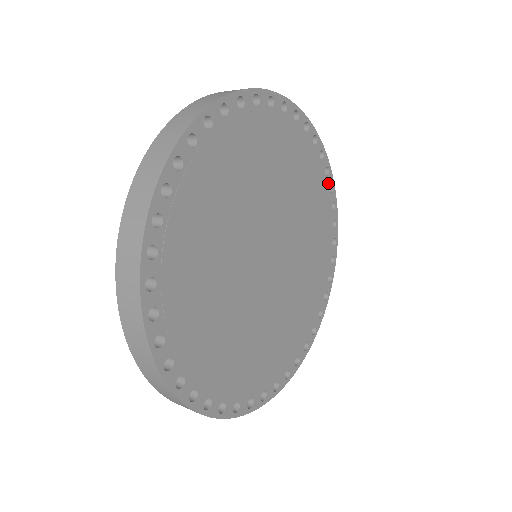
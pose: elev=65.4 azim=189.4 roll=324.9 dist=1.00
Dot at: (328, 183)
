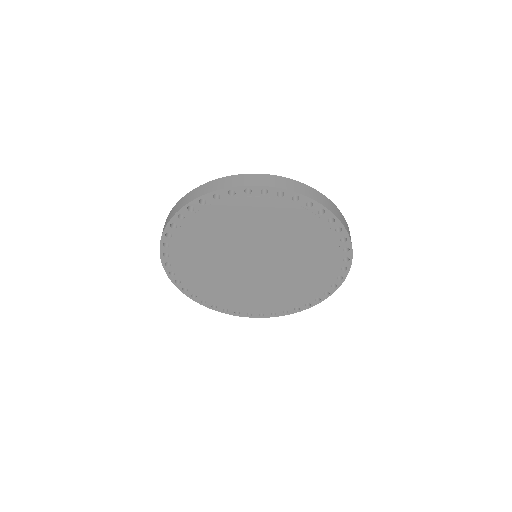
Dot at: (289, 198)
